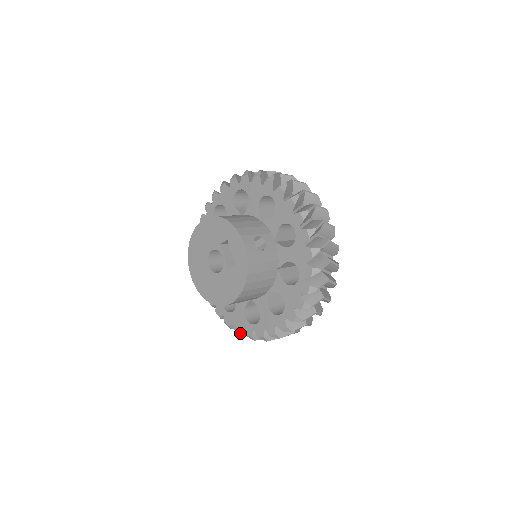
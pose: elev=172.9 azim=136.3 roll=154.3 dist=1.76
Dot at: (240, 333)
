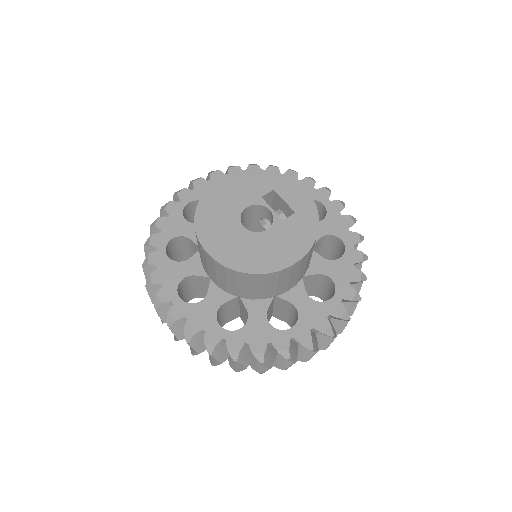
Dot at: (264, 354)
